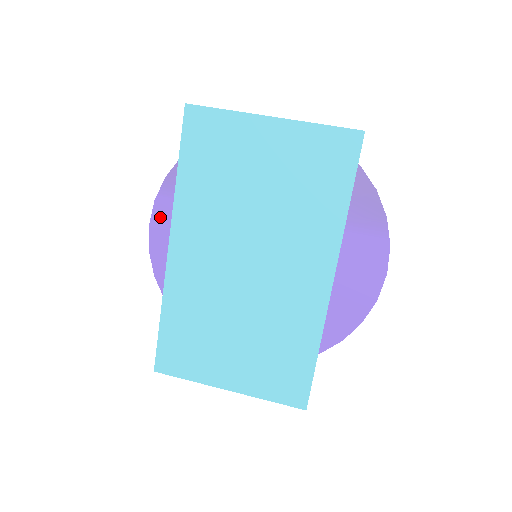
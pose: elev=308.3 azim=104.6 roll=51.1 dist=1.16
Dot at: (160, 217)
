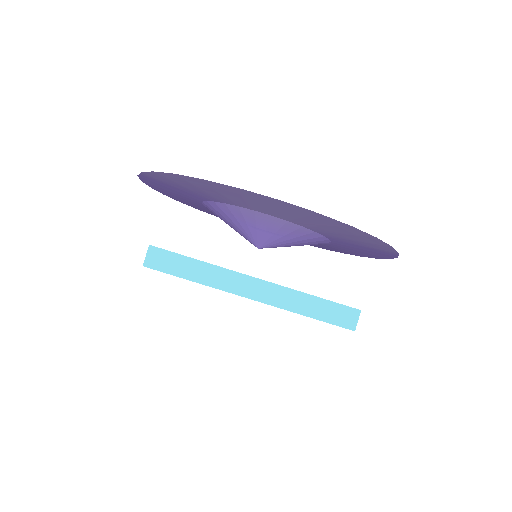
Dot at: (150, 182)
